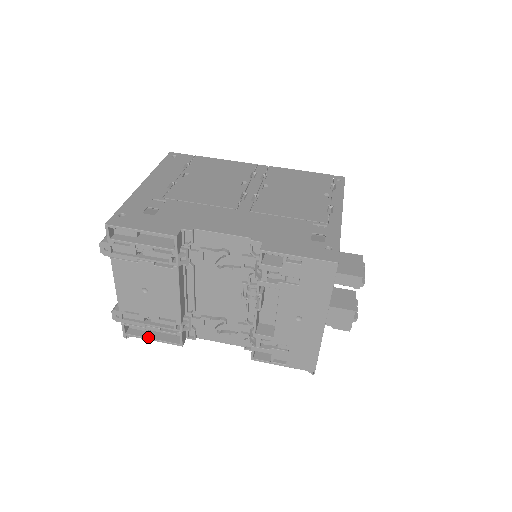
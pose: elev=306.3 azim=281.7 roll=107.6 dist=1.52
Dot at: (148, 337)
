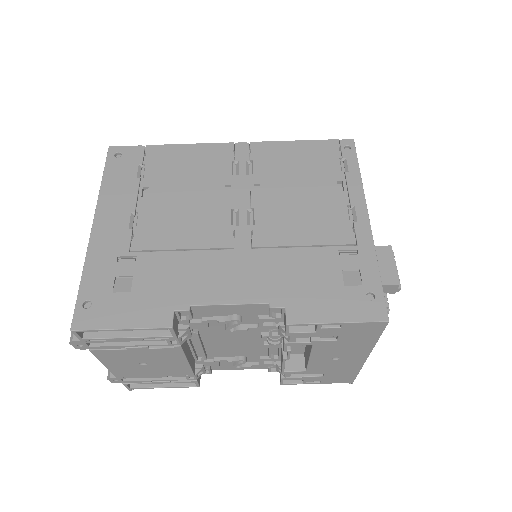
Dot at: (157, 386)
